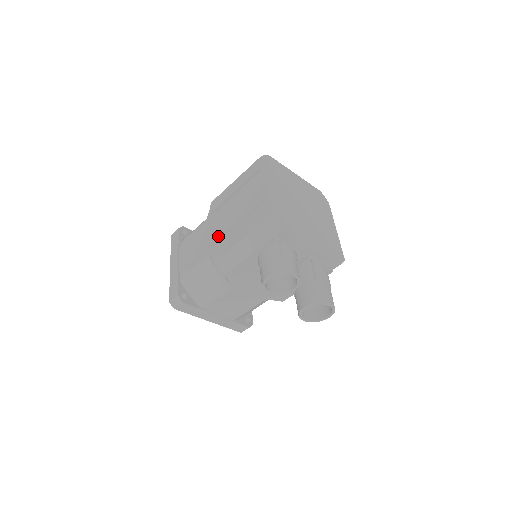
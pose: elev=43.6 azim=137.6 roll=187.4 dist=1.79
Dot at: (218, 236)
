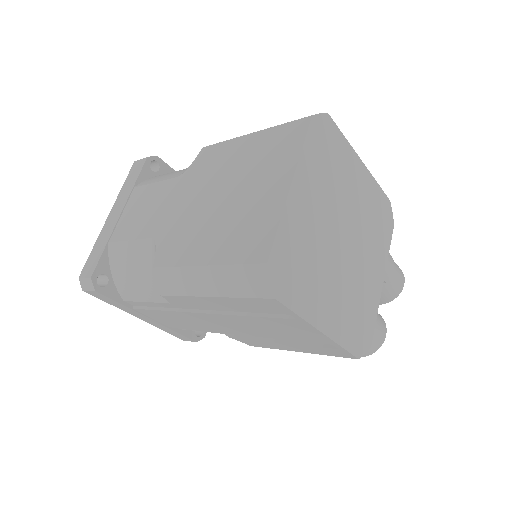
Dot at: (235, 333)
